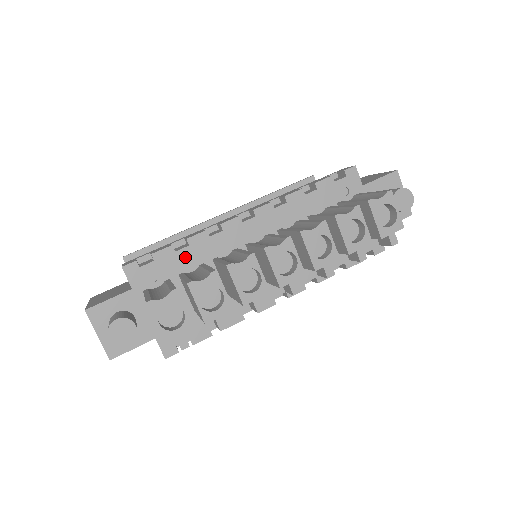
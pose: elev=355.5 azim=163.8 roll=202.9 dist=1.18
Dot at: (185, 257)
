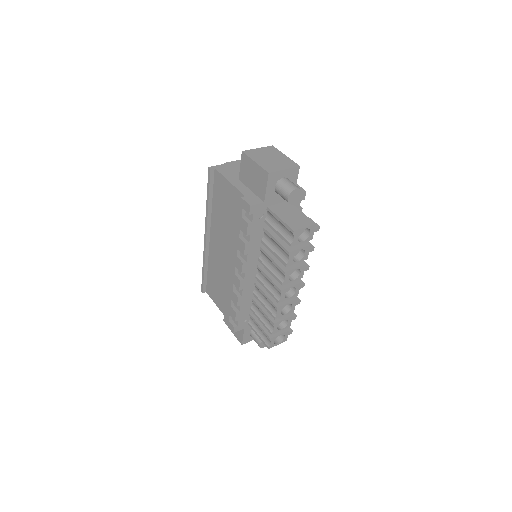
Dot at: (244, 307)
